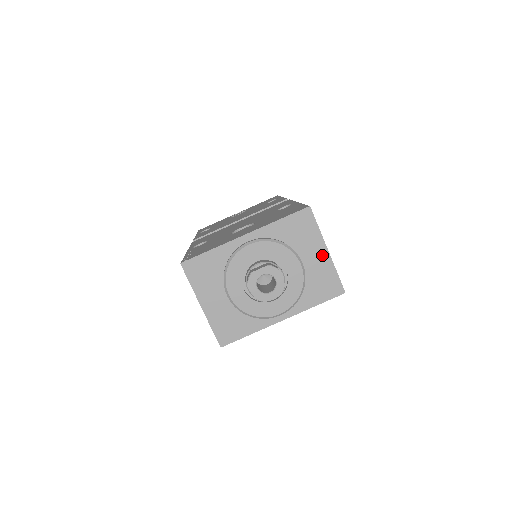
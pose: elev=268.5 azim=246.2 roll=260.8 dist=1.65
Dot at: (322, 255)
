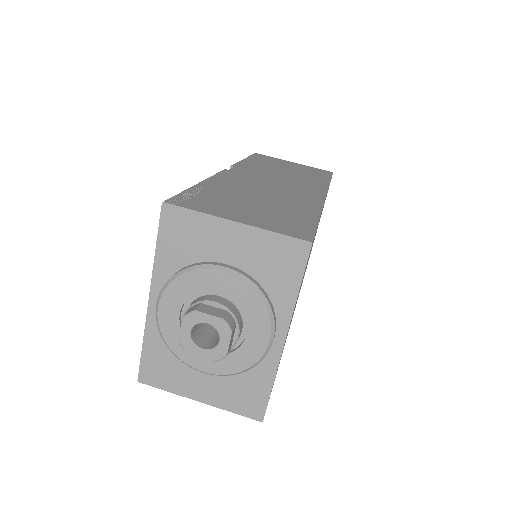
Dot at: (236, 234)
